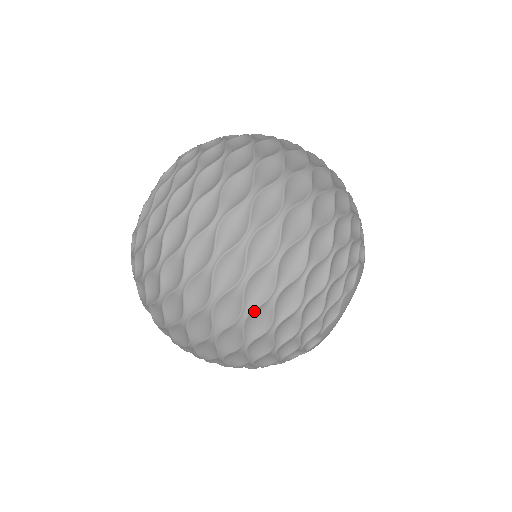
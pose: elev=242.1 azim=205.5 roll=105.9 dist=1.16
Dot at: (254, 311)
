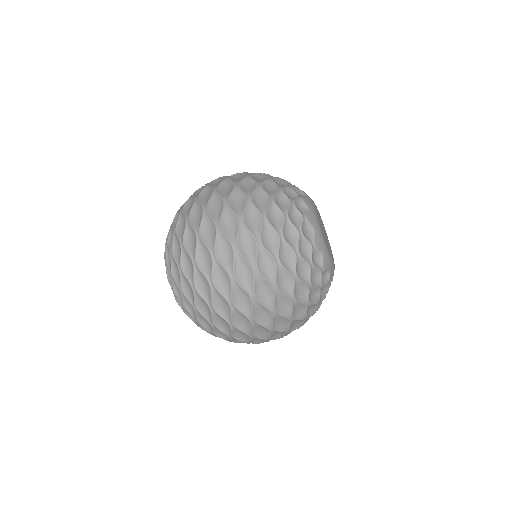
Dot at: (257, 261)
